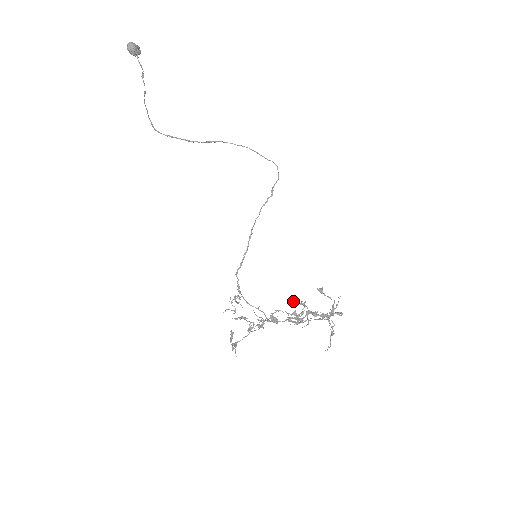
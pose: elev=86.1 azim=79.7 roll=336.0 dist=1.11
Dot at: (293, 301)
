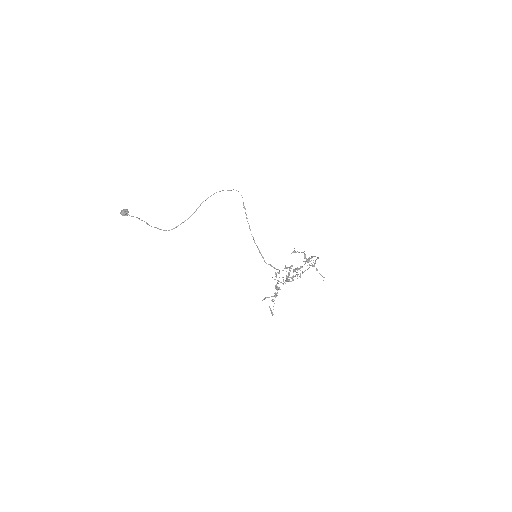
Dot at: occluded
